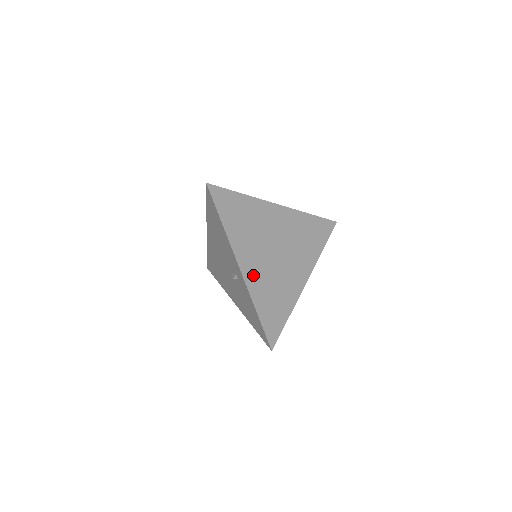
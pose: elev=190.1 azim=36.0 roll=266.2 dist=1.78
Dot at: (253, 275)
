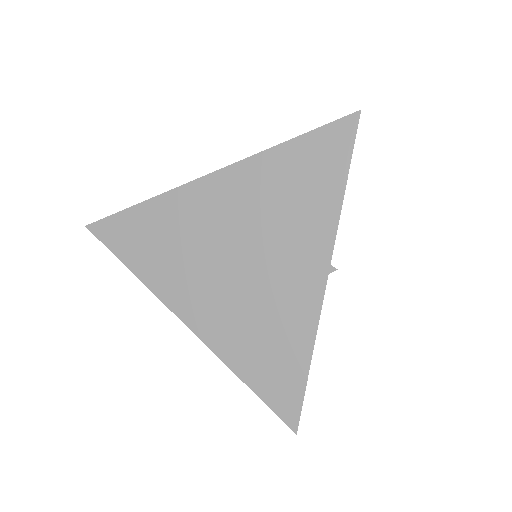
Dot at: (211, 322)
